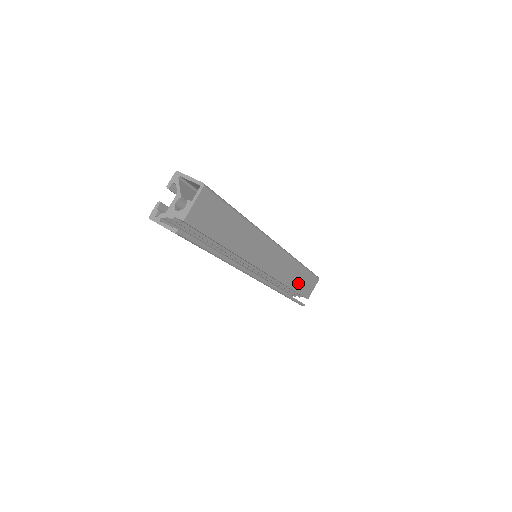
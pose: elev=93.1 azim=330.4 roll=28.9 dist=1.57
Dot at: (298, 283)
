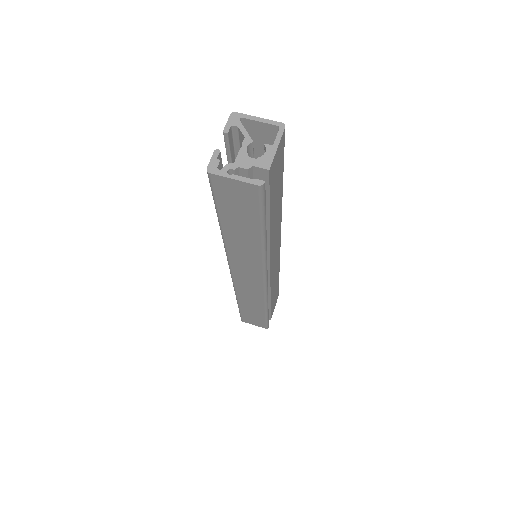
Dot at: (273, 297)
